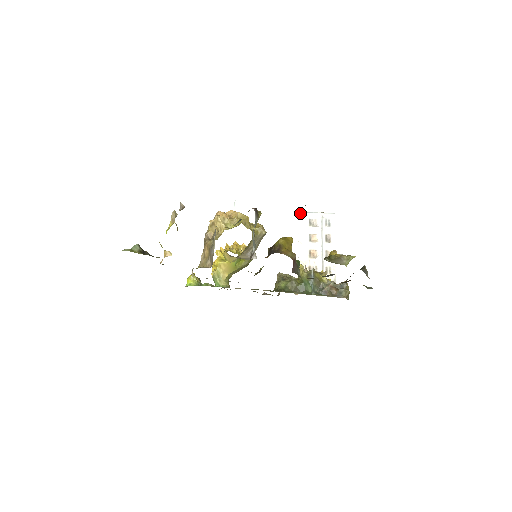
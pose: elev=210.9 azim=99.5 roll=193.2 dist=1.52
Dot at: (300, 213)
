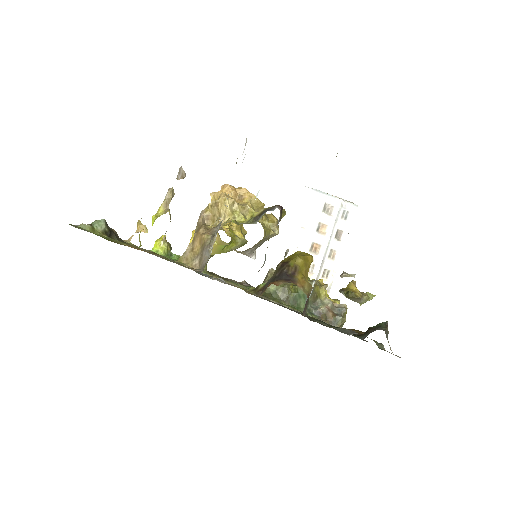
Dot at: (317, 192)
